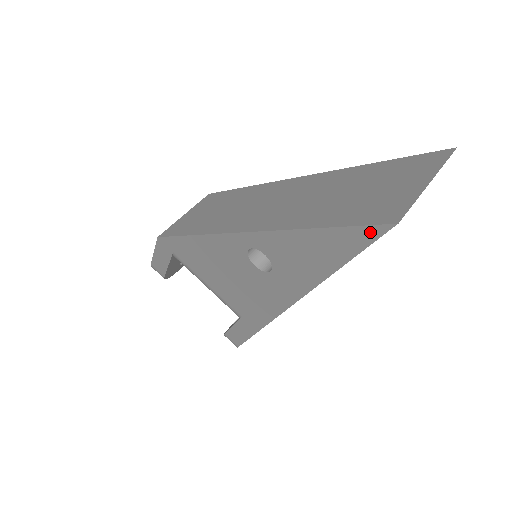
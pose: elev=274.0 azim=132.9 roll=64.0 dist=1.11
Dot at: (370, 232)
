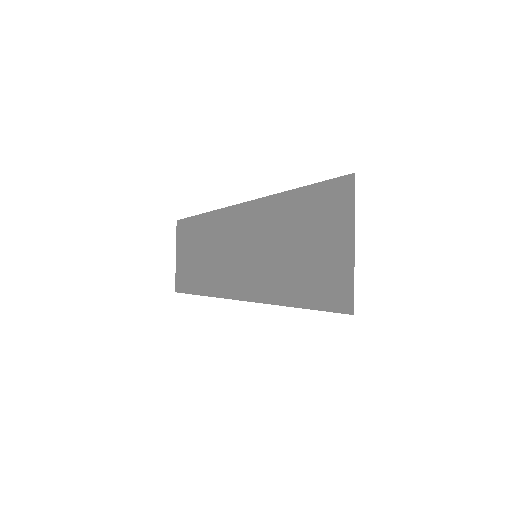
Dot at: (336, 312)
